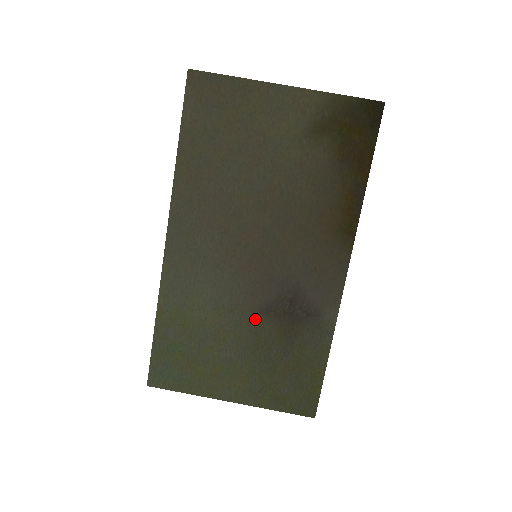
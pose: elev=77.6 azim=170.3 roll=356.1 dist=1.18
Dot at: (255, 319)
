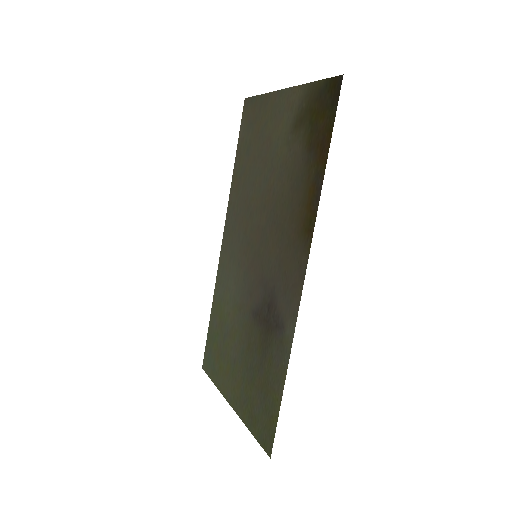
Dot at: (250, 321)
